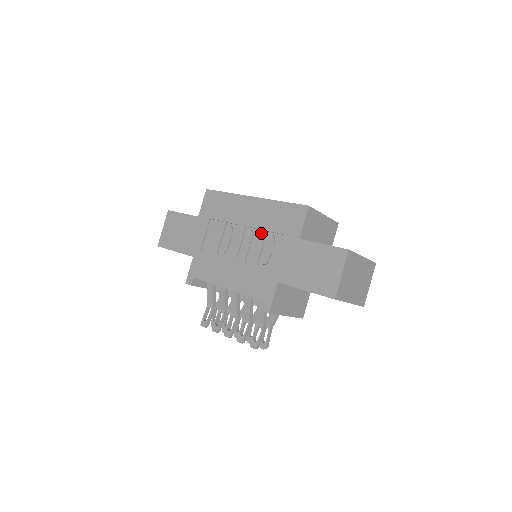
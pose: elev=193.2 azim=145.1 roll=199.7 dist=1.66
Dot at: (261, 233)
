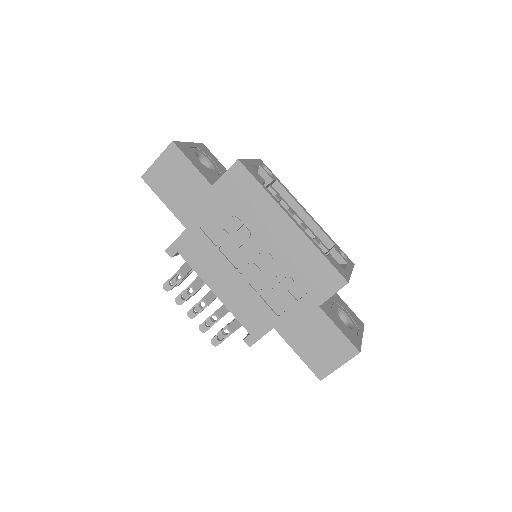
Dot at: (281, 267)
